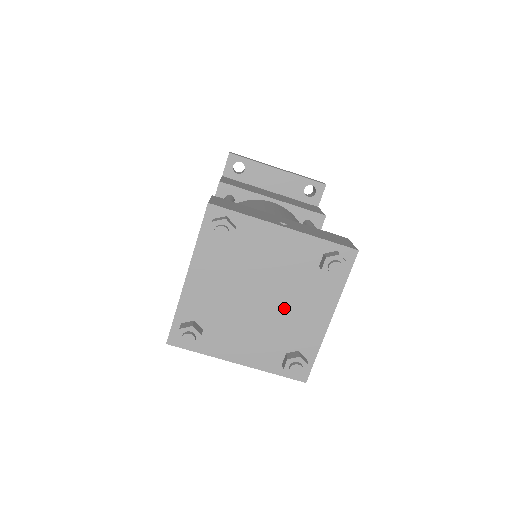
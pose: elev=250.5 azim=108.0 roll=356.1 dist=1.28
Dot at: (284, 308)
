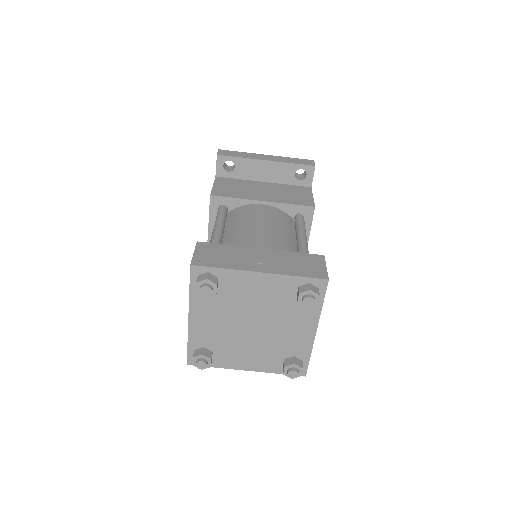
Dot at: (274, 329)
